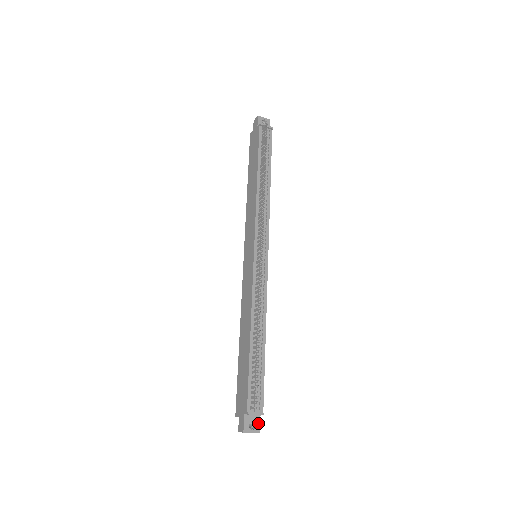
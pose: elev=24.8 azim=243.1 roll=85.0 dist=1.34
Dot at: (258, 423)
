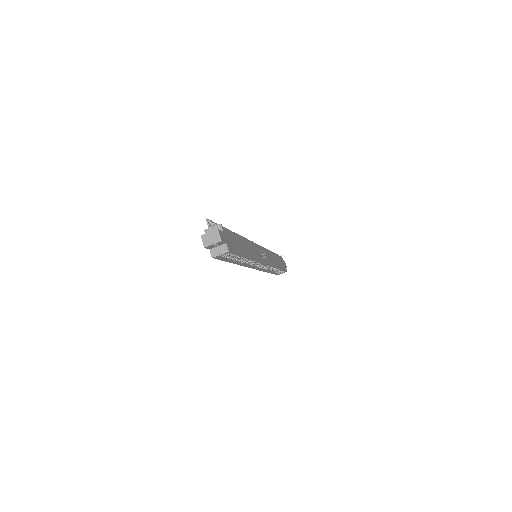
Dot at: (219, 231)
